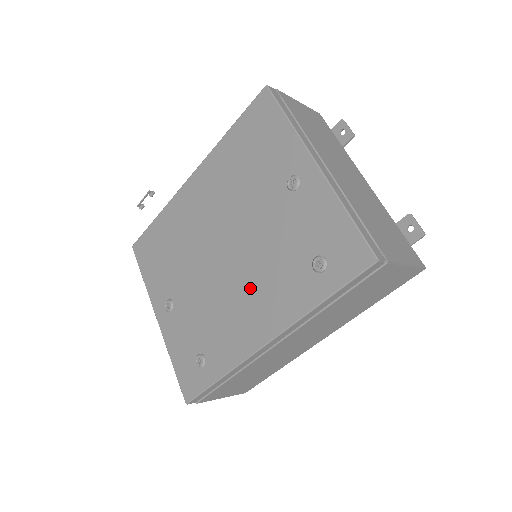
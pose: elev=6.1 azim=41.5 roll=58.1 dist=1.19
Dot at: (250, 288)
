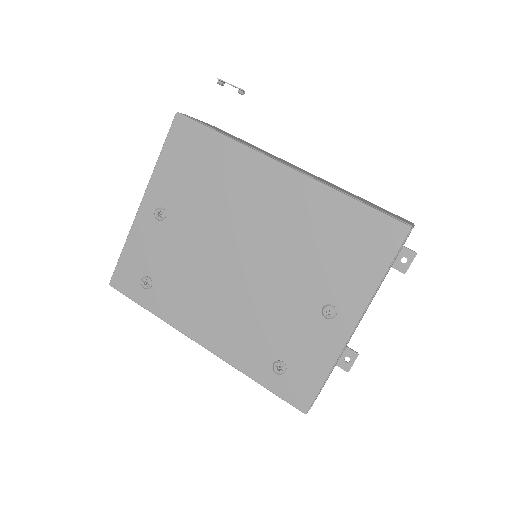
Dot at: (228, 307)
